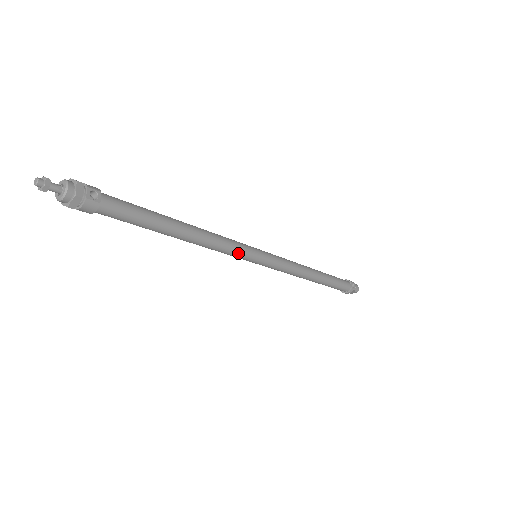
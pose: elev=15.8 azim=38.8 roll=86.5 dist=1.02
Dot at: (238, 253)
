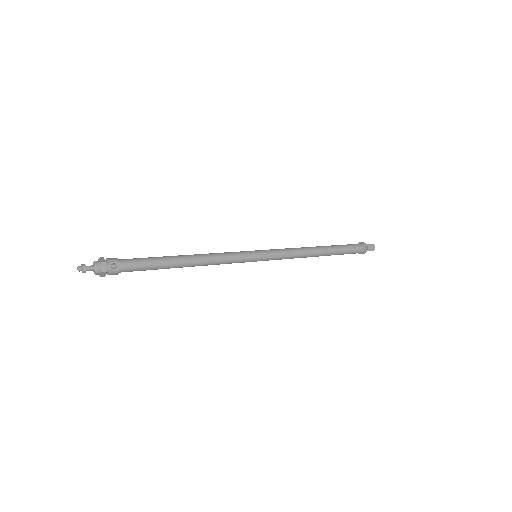
Dot at: (236, 262)
